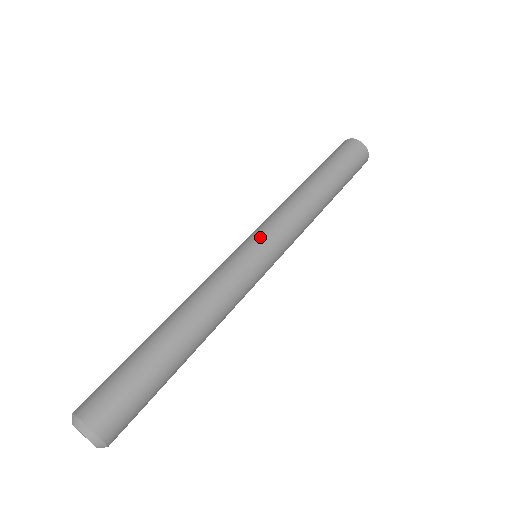
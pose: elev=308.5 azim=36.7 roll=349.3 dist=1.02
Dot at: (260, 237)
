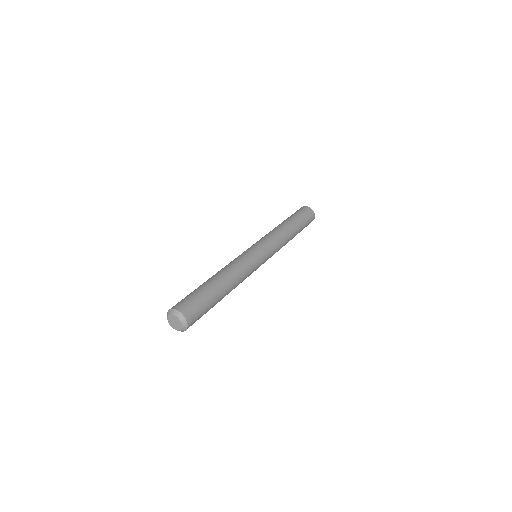
Dot at: (266, 249)
